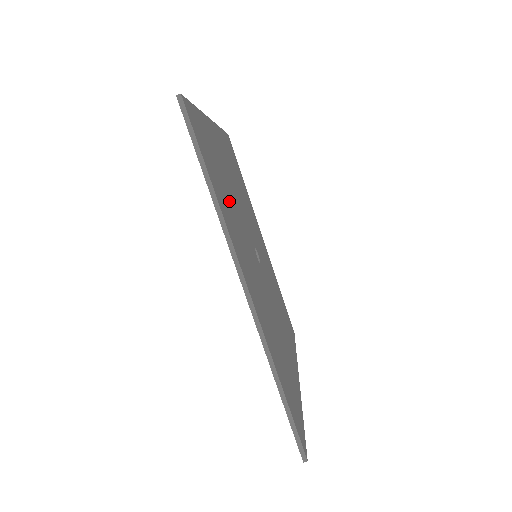
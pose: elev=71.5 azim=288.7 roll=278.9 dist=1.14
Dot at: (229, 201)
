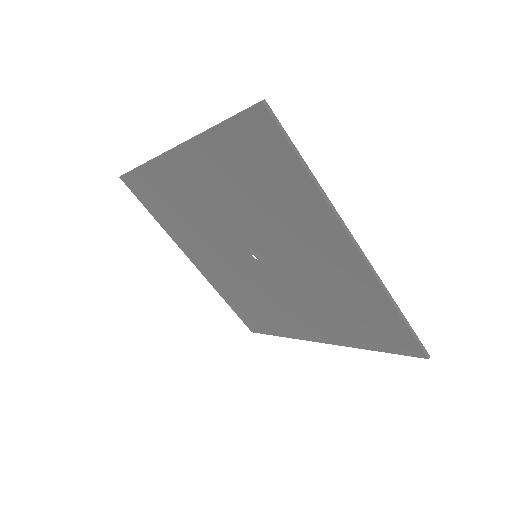
Dot at: (184, 207)
